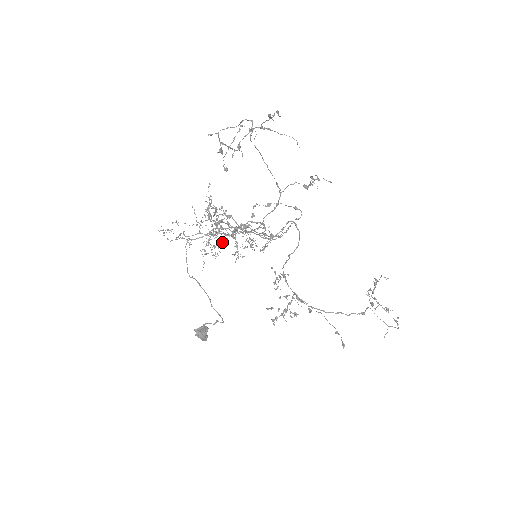
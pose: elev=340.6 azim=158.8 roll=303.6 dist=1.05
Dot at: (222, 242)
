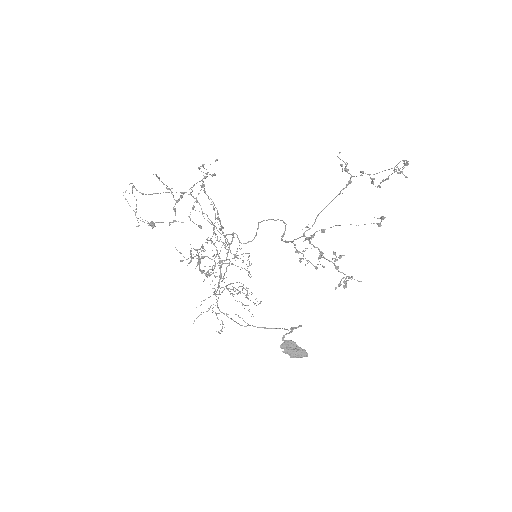
Dot at: occluded
